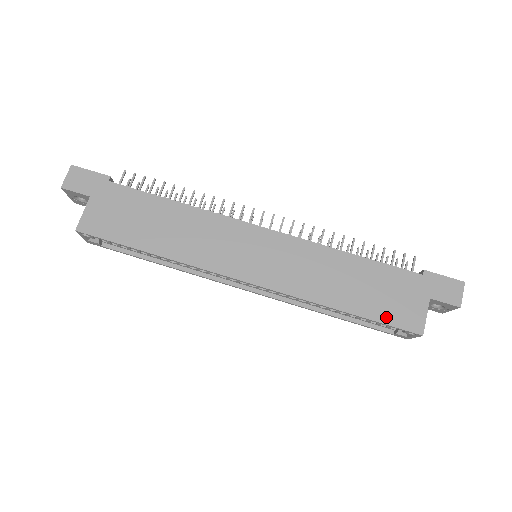
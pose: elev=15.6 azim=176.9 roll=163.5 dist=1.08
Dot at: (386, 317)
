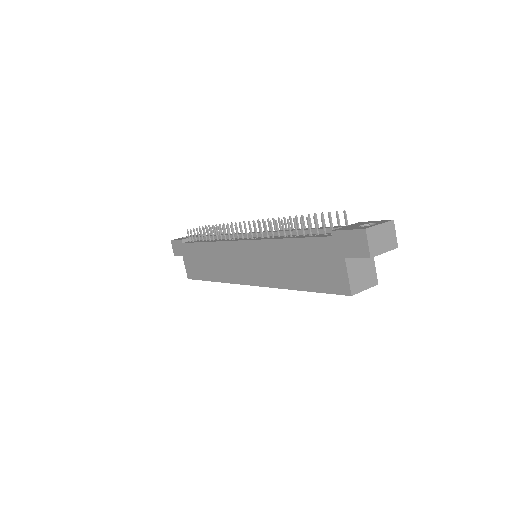
Dot at: (322, 287)
